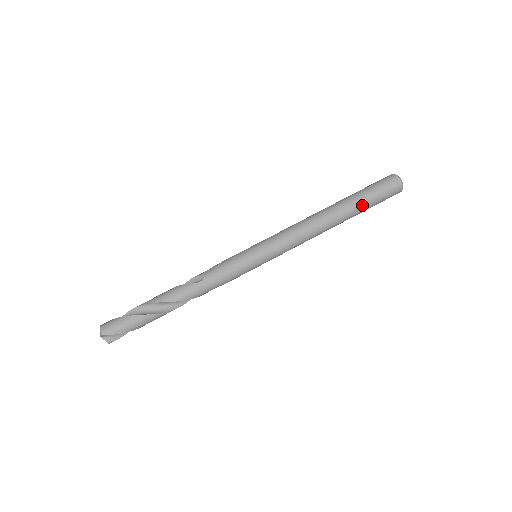
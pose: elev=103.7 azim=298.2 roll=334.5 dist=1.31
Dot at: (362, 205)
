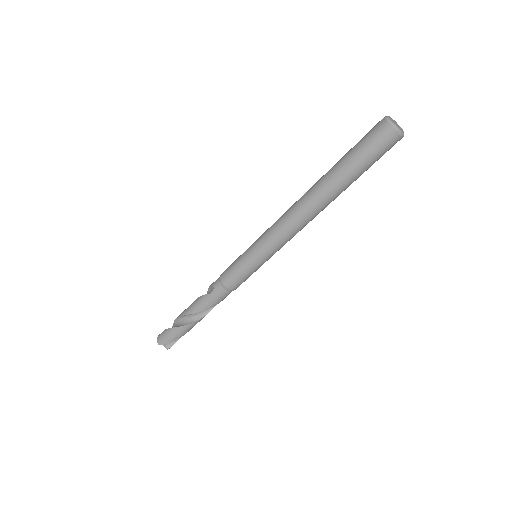
Dot at: (348, 175)
